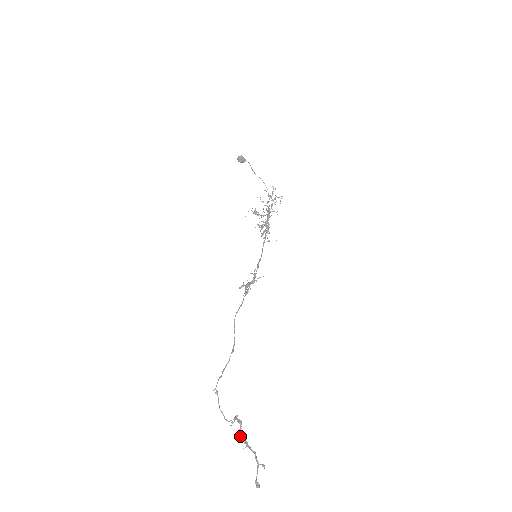
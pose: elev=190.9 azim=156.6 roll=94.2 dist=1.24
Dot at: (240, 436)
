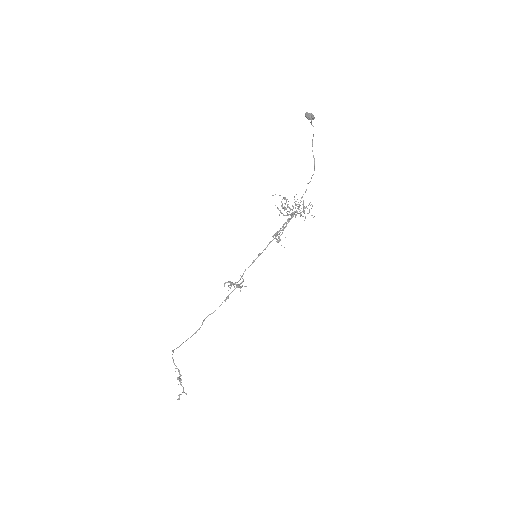
Dot at: occluded
